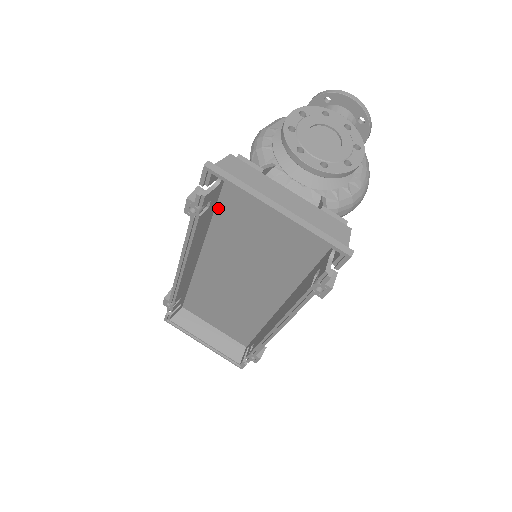
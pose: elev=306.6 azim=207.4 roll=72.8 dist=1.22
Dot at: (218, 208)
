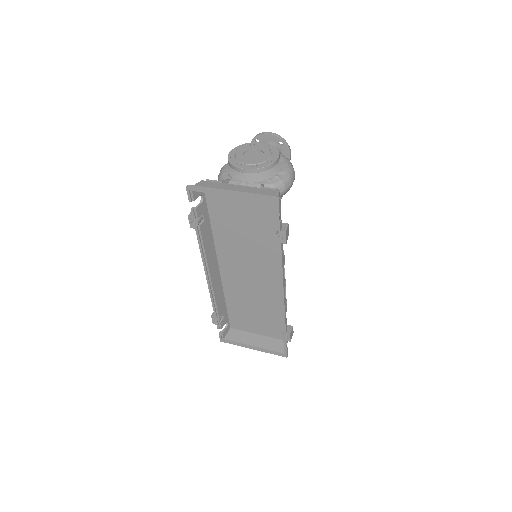
Dot at: (212, 221)
